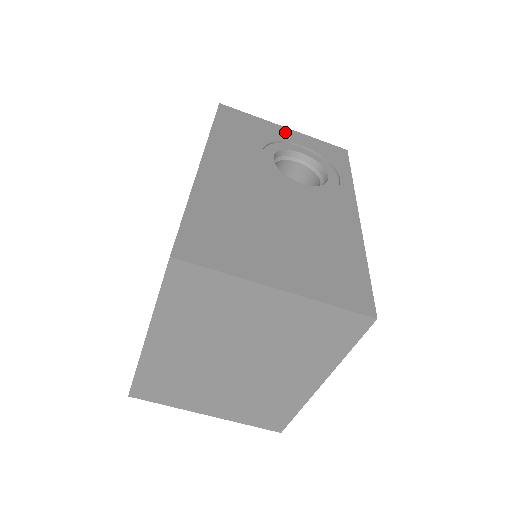
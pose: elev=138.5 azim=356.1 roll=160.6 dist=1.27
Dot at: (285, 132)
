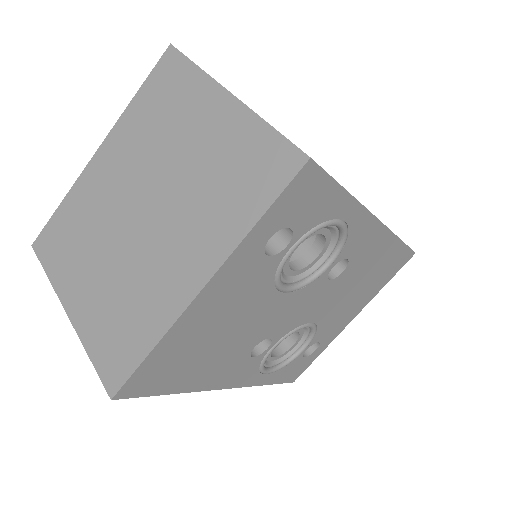
Dot at: occluded
